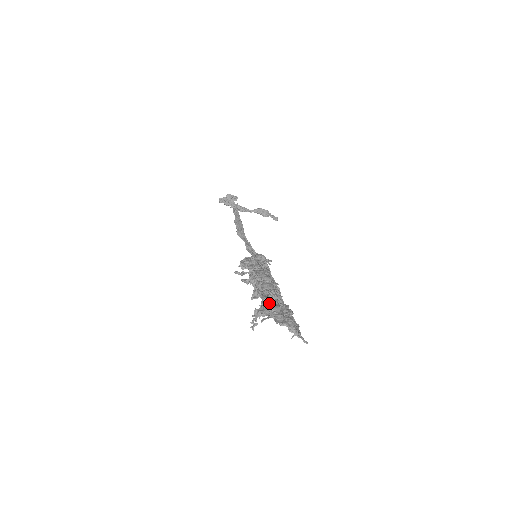
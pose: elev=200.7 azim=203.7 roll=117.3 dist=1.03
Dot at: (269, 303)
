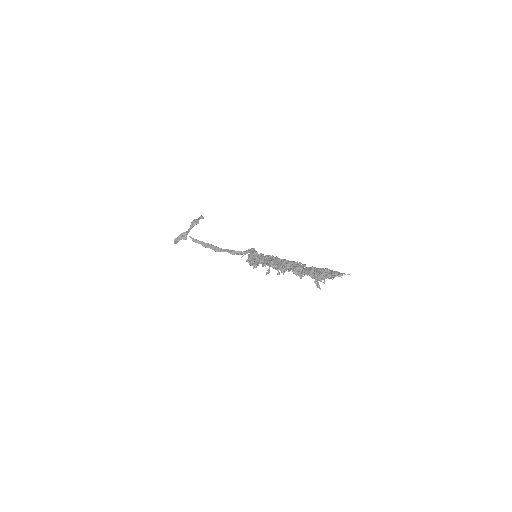
Dot at: (316, 275)
